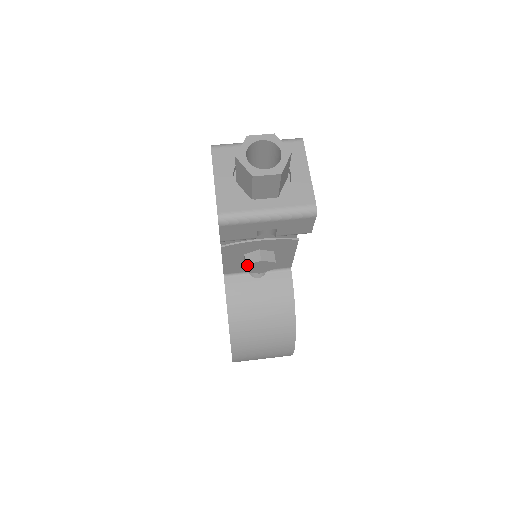
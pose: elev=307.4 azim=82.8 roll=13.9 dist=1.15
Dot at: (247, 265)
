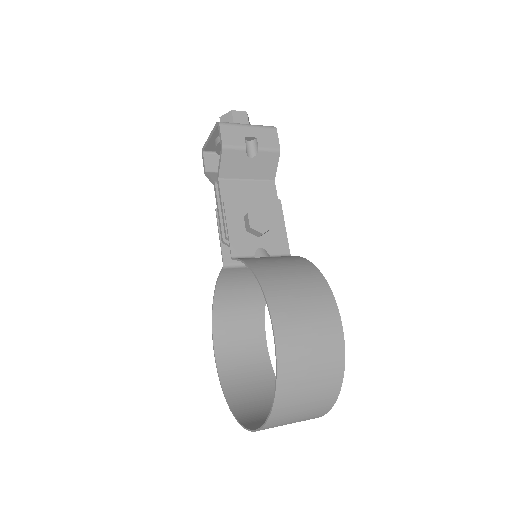
Dot at: (248, 213)
